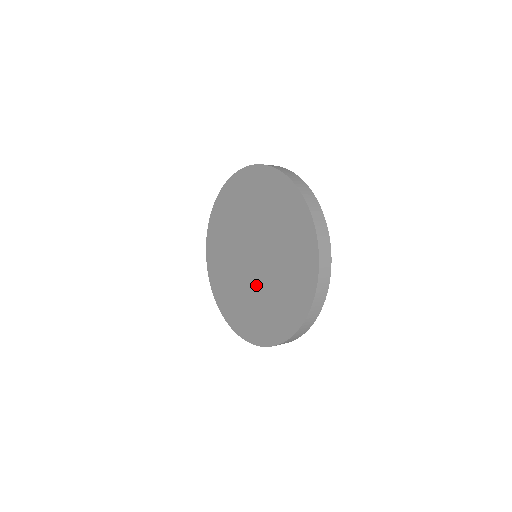
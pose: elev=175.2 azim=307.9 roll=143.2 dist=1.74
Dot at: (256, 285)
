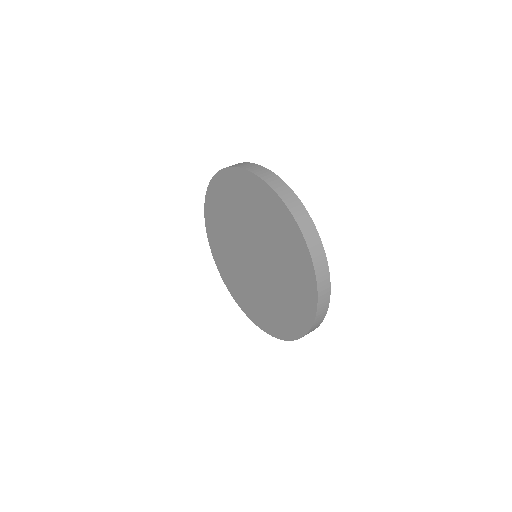
Dot at: (253, 280)
